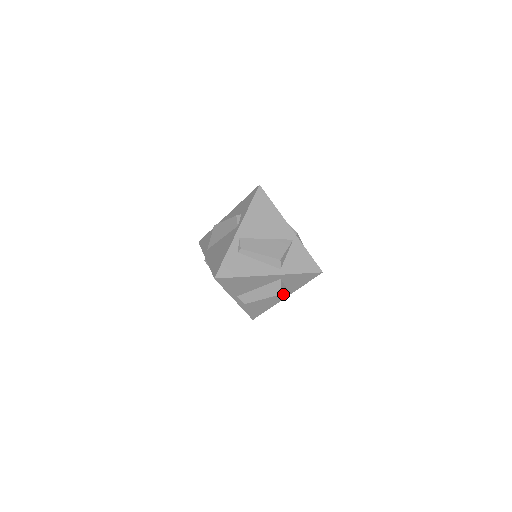
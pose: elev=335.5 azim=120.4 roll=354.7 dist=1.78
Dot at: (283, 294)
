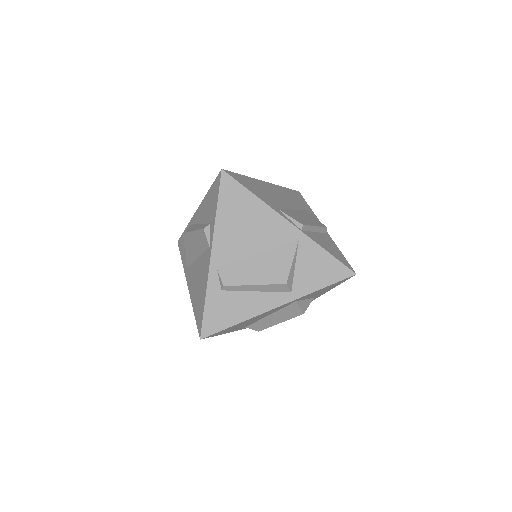
Dot at: occluded
